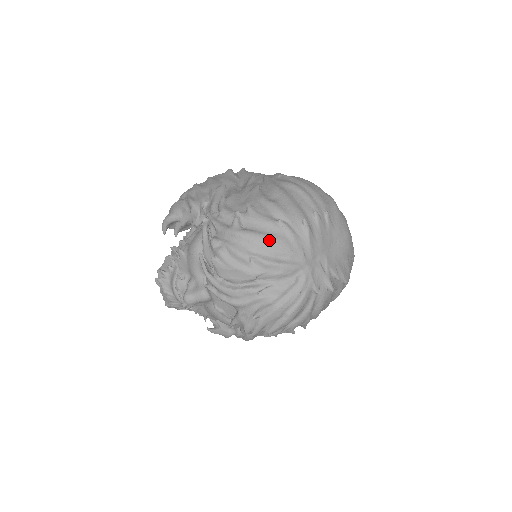
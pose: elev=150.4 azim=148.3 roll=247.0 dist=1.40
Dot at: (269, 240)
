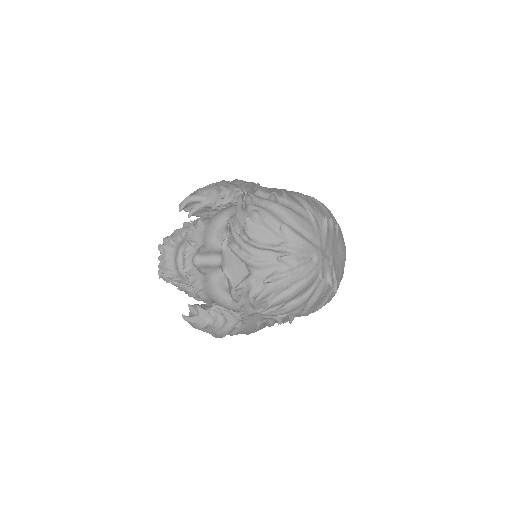
Dot at: (299, 218)
